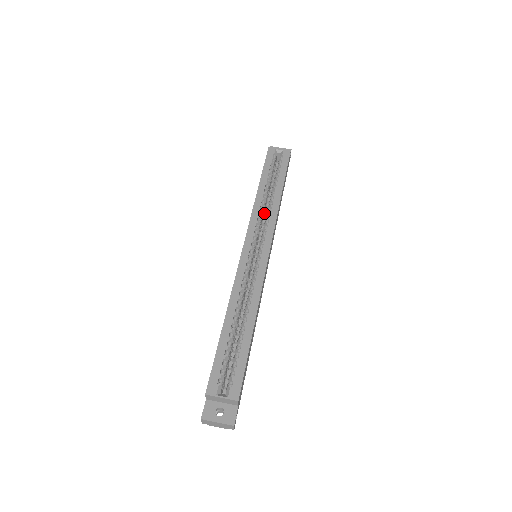
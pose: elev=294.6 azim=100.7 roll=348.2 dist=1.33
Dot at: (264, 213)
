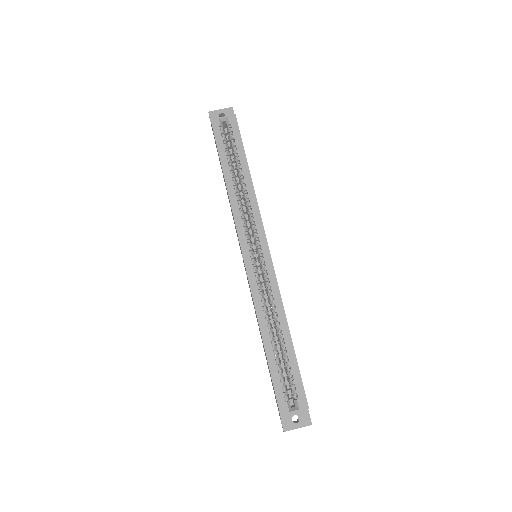
Dot at: (242, 204)
